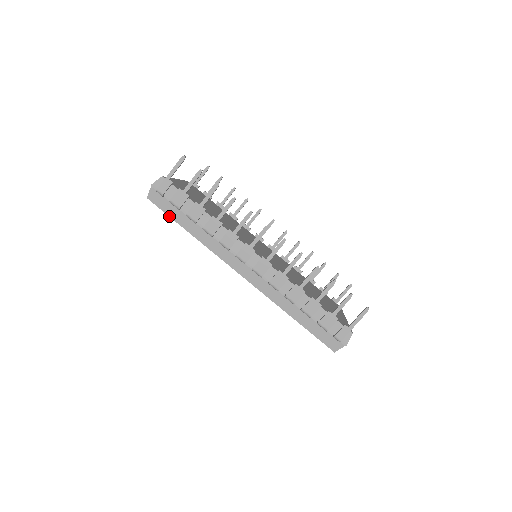
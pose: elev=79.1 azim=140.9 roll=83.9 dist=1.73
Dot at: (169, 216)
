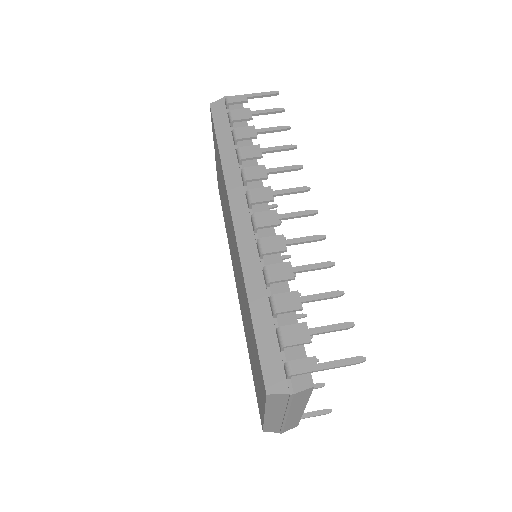
Dot at: (215, 127)
